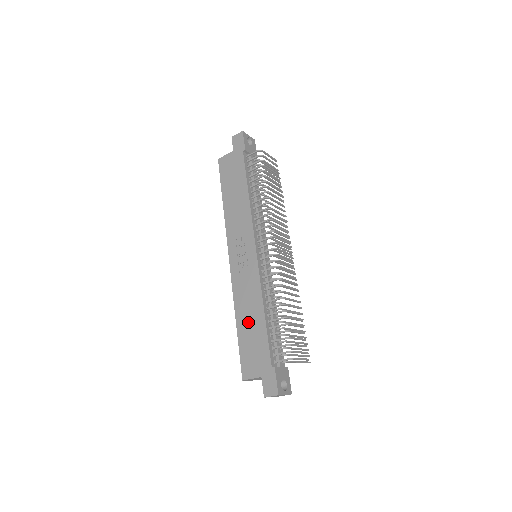
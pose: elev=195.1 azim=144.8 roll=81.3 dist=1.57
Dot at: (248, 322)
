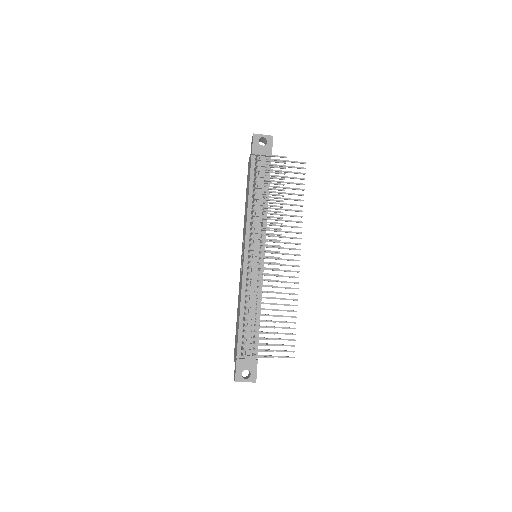
Dot at: occluded
